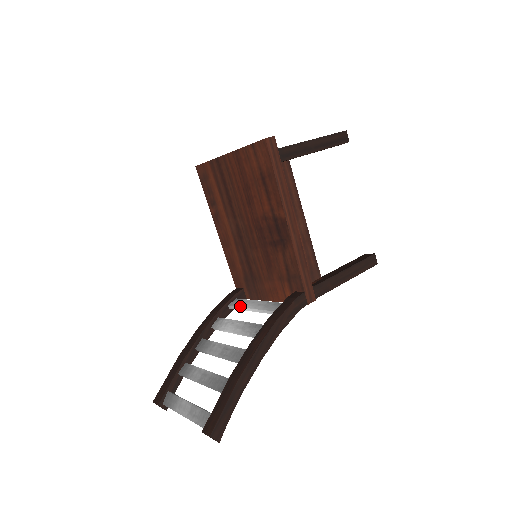
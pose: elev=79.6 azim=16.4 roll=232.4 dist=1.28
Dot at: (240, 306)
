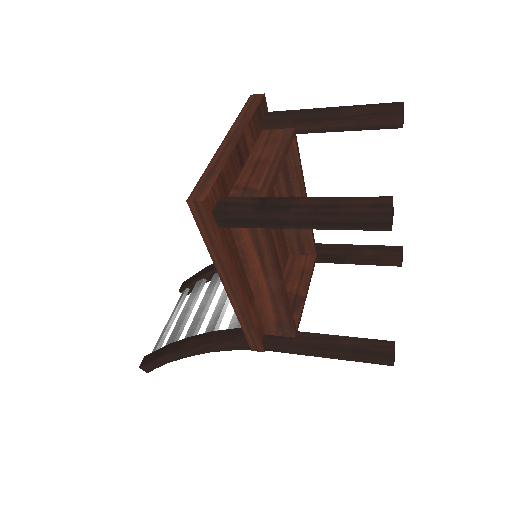
Dot at: occluded
